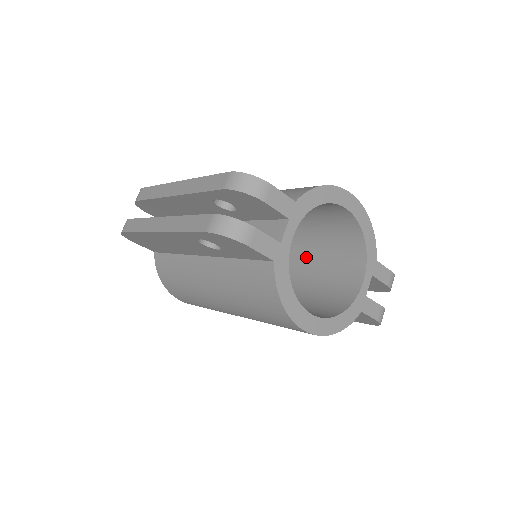
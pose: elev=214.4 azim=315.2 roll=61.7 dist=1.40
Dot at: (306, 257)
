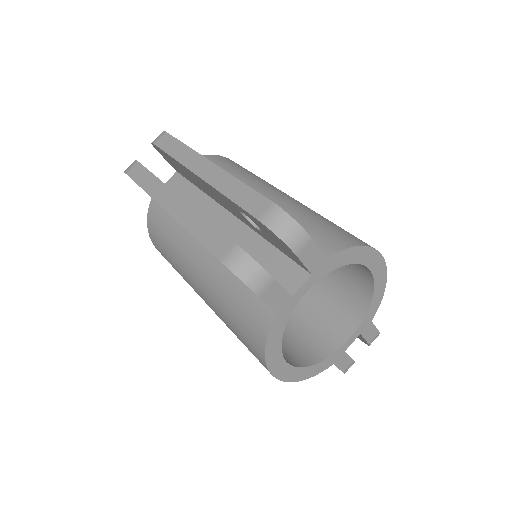
Dot at: occluded
